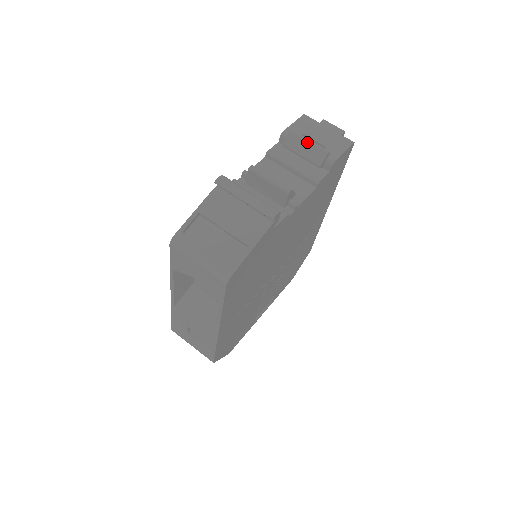
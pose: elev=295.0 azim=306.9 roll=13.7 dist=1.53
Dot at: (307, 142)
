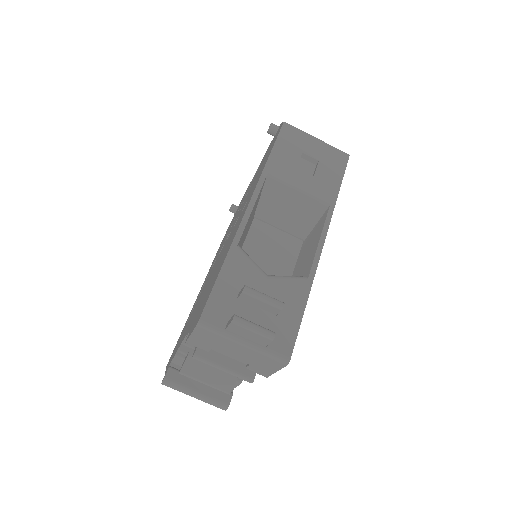
Dot at: occluded
